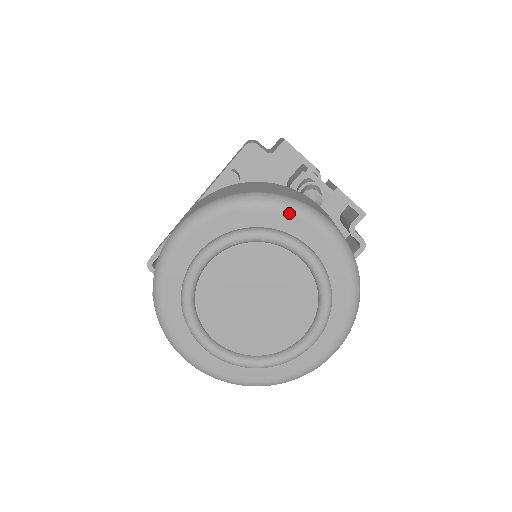
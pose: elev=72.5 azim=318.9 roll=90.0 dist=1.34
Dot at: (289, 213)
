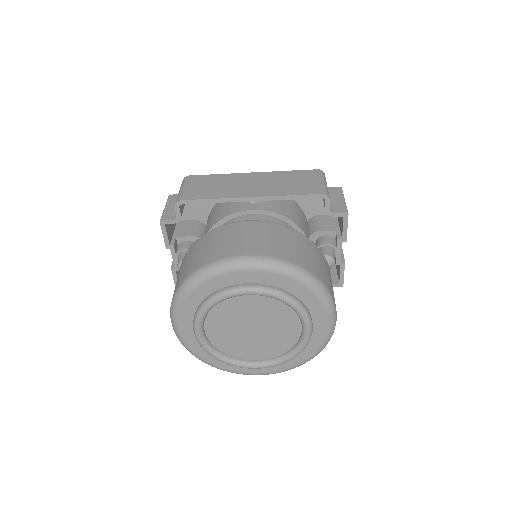
Dot at: (323, 305)
